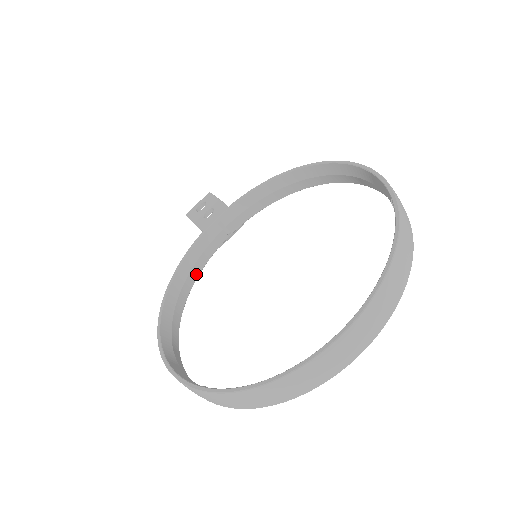
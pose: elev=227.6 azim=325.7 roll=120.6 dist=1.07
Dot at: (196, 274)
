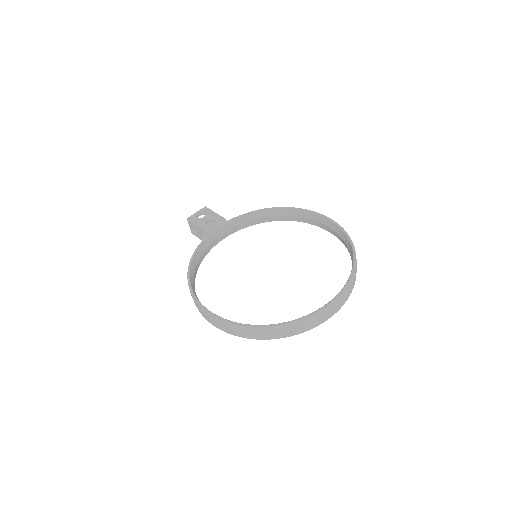
Dot at: (201, 261)
